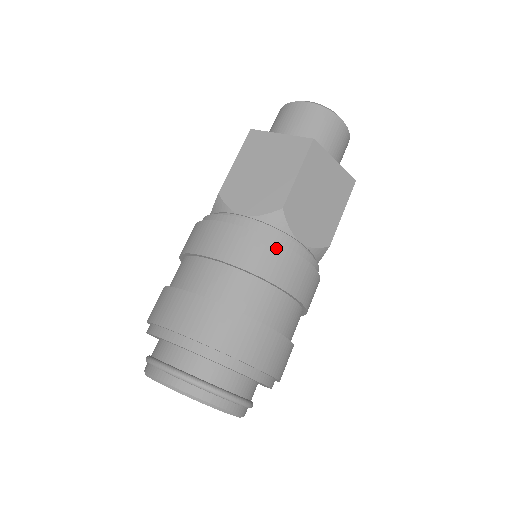
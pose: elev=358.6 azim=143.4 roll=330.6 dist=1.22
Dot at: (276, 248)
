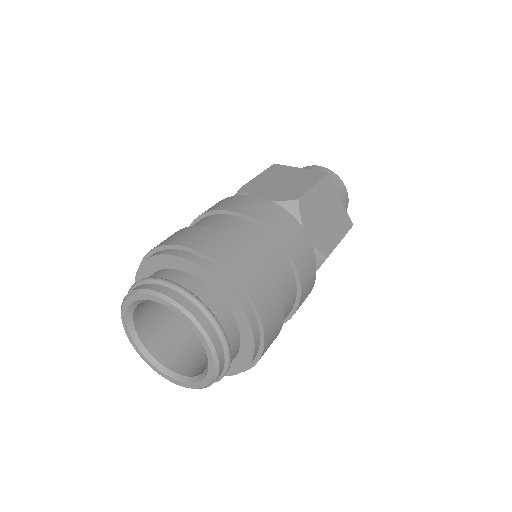
Dot at: (228, 199)
